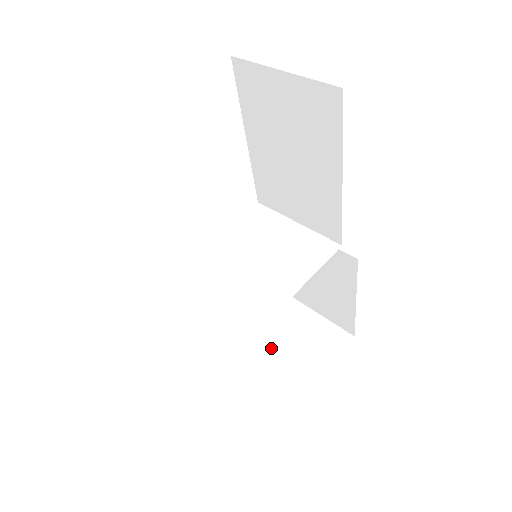
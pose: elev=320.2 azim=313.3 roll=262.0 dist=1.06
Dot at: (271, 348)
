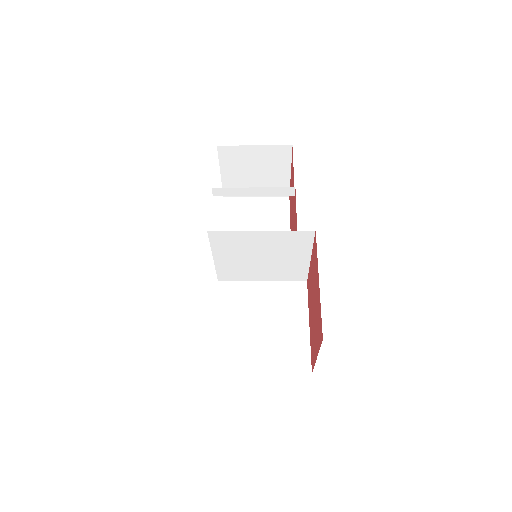
Dot at: occluded
